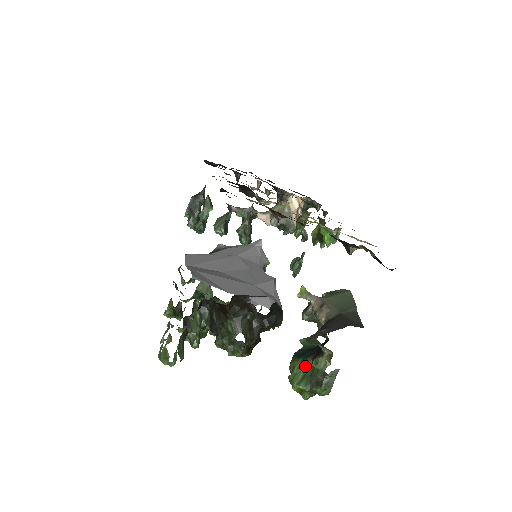
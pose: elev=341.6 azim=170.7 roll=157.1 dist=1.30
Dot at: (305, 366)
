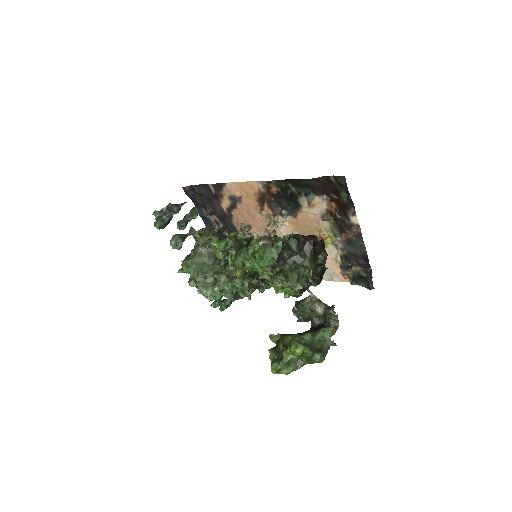
Dot at: (303, 338)
